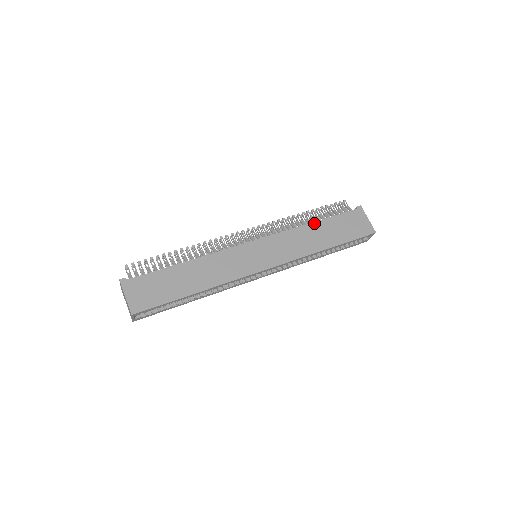
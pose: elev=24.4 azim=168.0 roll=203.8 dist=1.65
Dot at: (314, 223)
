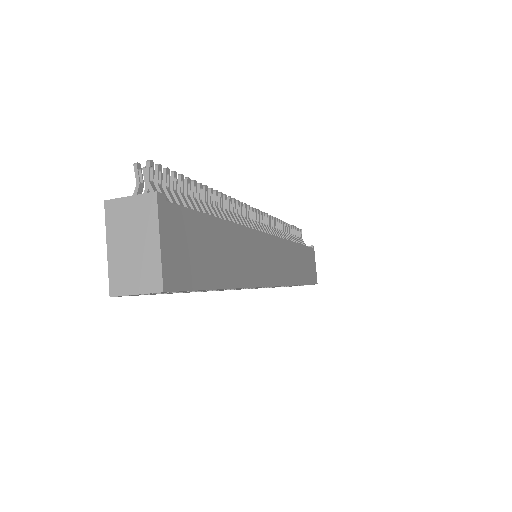
Dot at: (298, 245)
